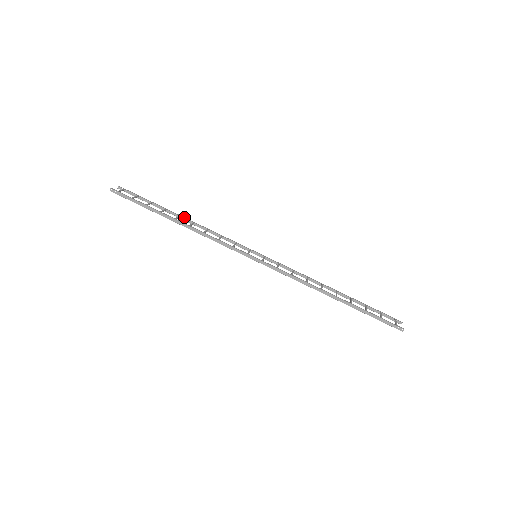
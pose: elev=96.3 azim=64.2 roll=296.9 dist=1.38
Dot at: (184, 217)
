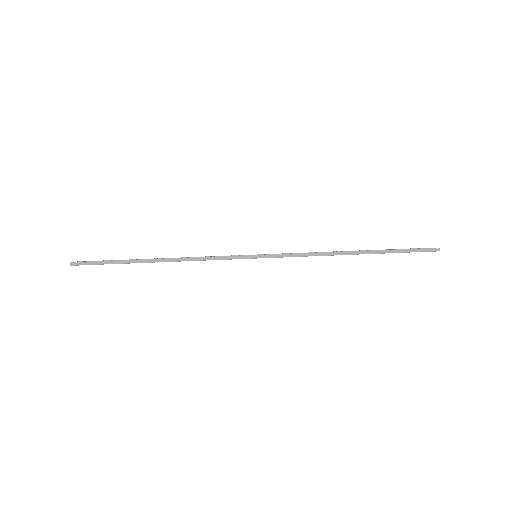
Dot at: occluded
